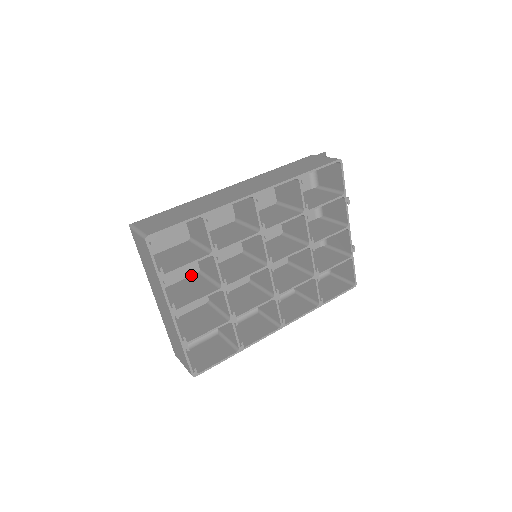
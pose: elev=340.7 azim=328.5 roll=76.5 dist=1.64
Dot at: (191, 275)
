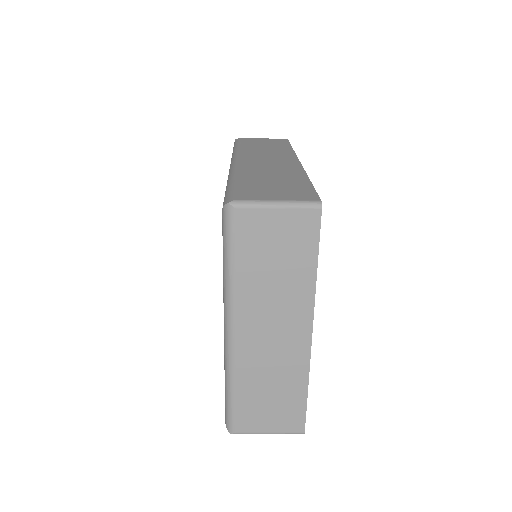
Dot at: occluded
